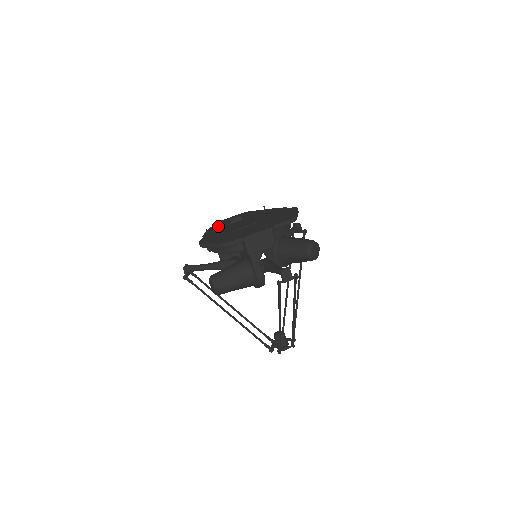
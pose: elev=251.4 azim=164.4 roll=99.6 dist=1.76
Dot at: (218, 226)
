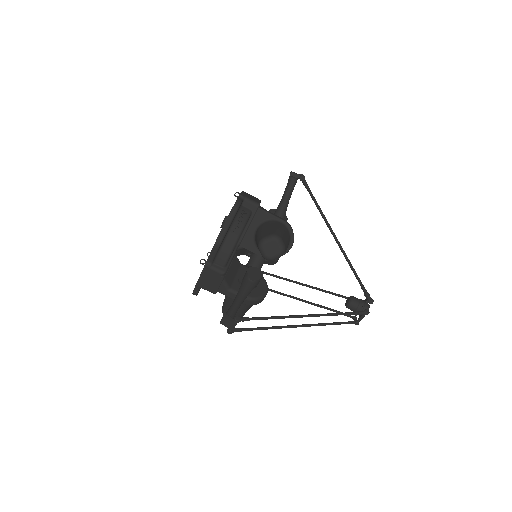
Dot at: occluded
